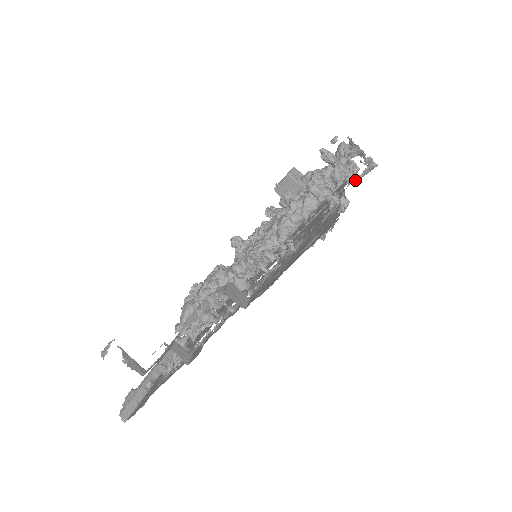
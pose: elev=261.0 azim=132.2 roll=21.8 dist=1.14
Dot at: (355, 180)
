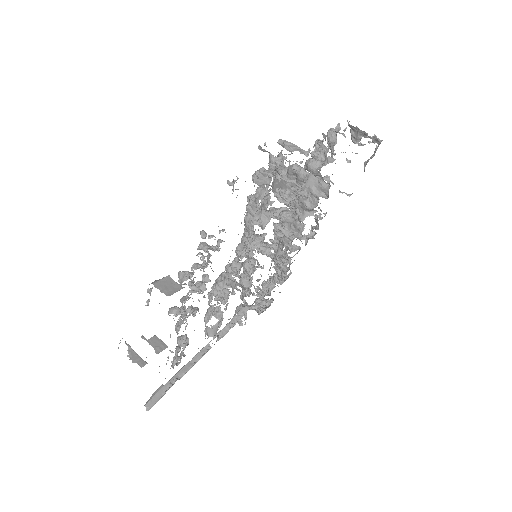
Dot at: occluded
